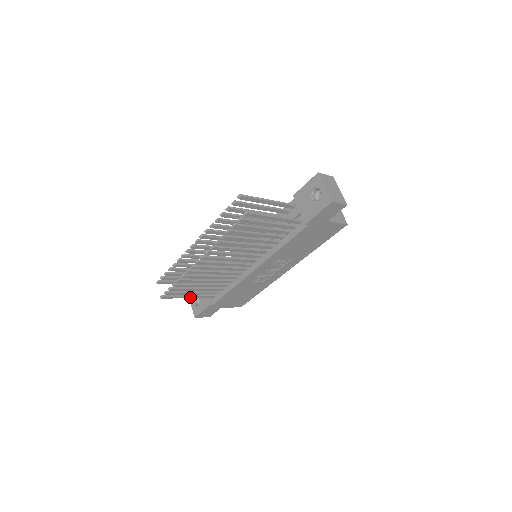
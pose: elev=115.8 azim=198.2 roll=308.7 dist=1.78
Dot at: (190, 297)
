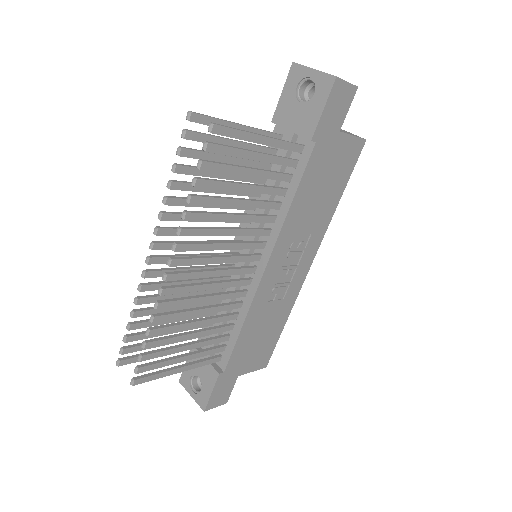
Dot at: (182, 369)
